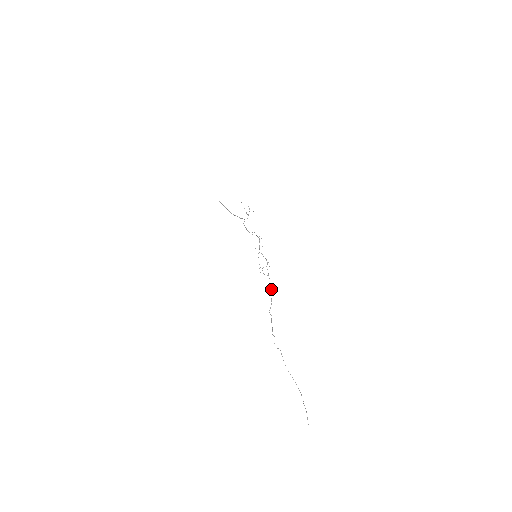
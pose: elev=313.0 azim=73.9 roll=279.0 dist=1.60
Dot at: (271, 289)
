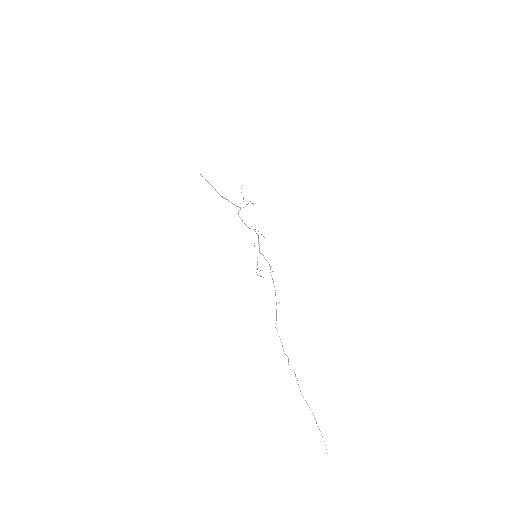
Dot at: occluded
